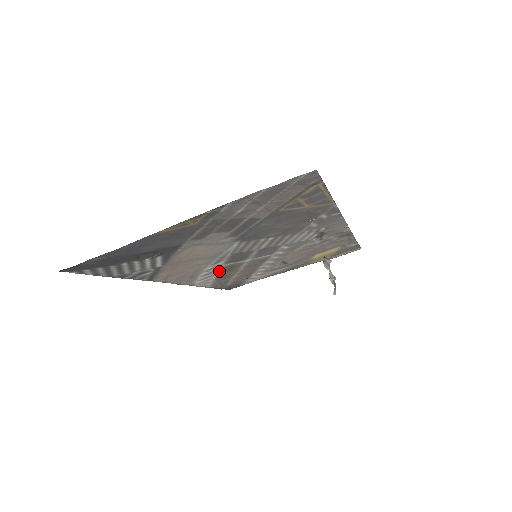
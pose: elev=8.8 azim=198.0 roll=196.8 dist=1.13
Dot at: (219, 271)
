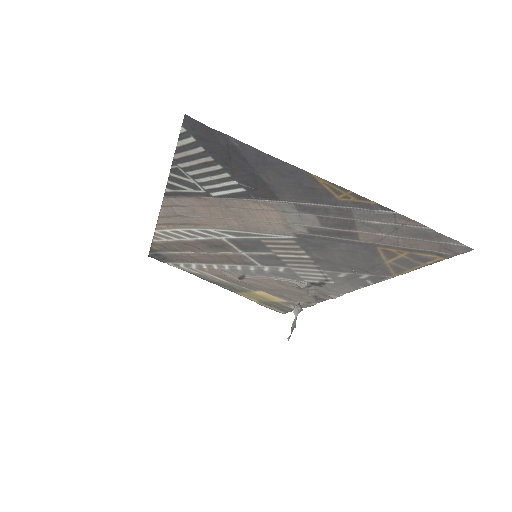
Dot at: (206, 239)
